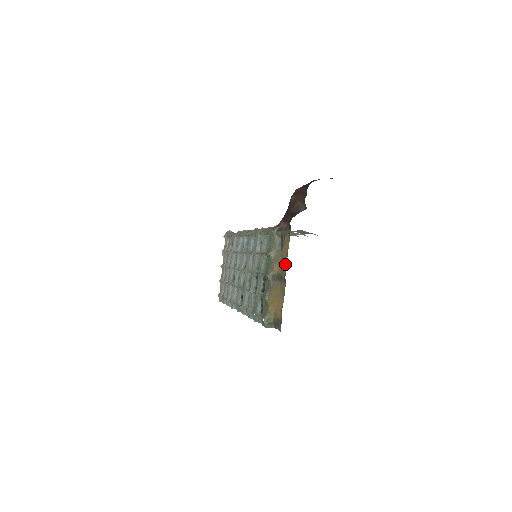
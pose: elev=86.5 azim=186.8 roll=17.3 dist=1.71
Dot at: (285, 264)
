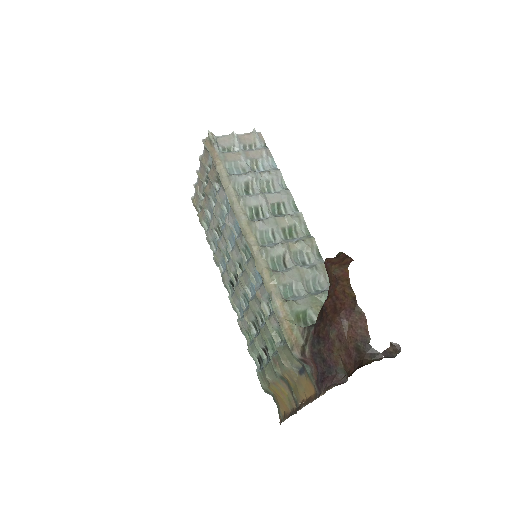
Dot at: (301, 398)
